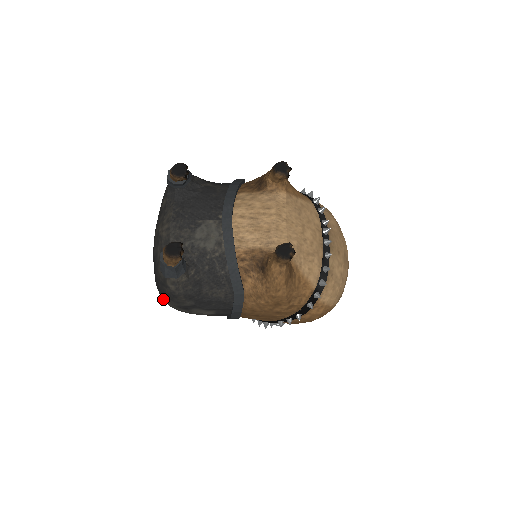
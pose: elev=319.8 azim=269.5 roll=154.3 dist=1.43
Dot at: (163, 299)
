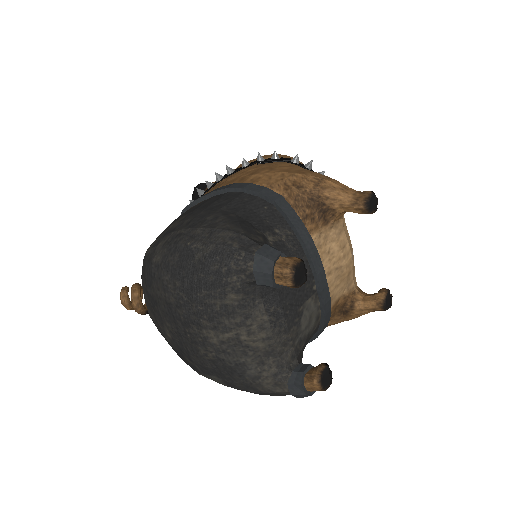
Dot at: occluded
